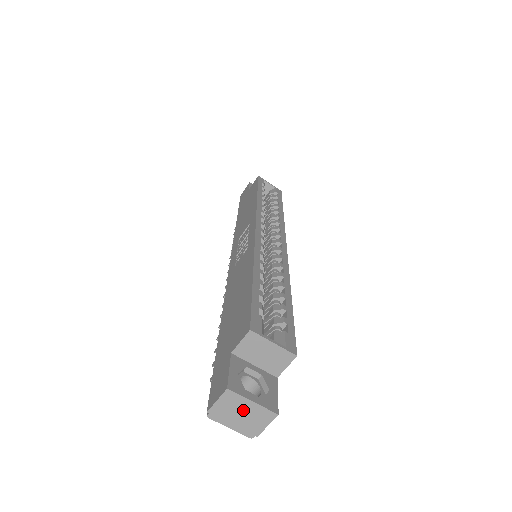
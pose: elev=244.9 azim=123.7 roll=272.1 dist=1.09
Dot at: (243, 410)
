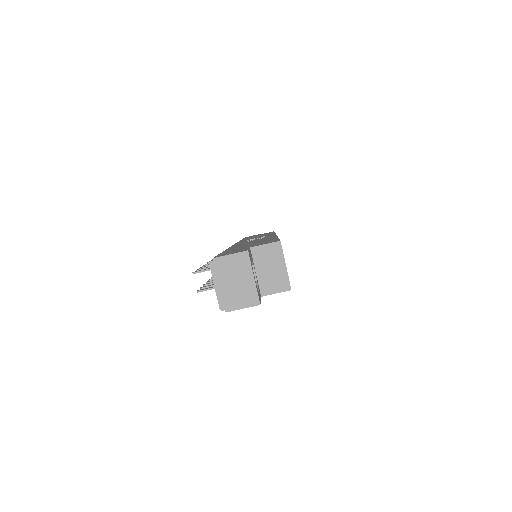
Dot at: (240, 279)
